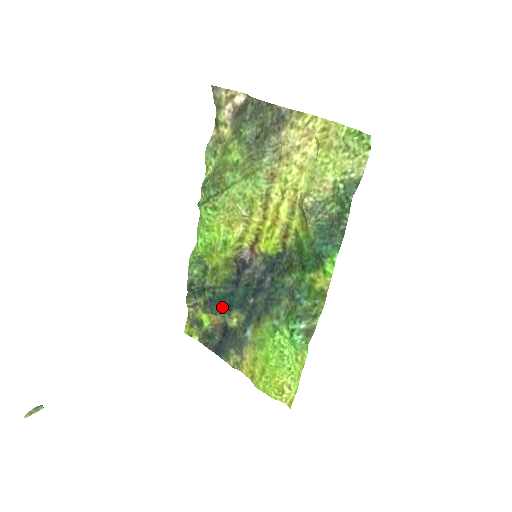
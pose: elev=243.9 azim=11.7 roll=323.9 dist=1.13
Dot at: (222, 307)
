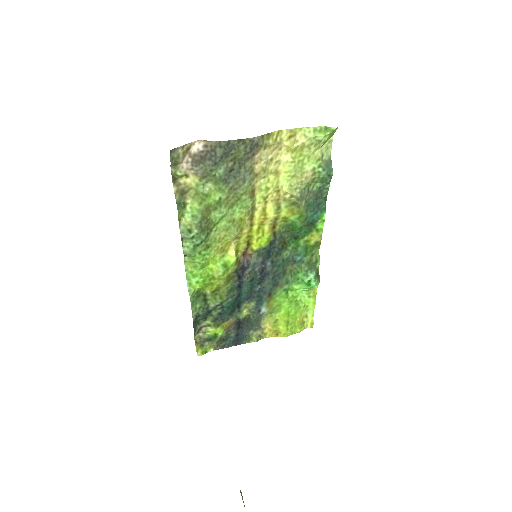
Dot at: (233, 311)
